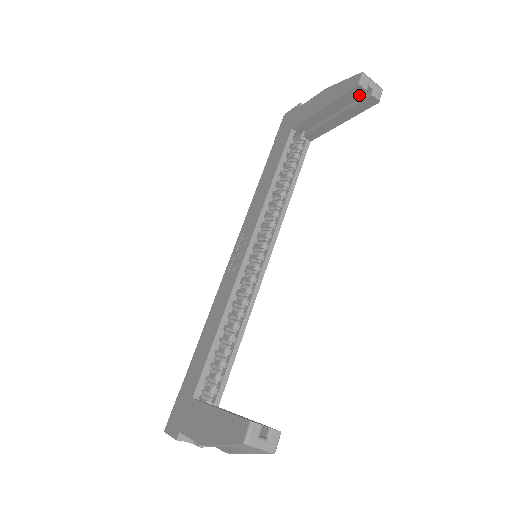
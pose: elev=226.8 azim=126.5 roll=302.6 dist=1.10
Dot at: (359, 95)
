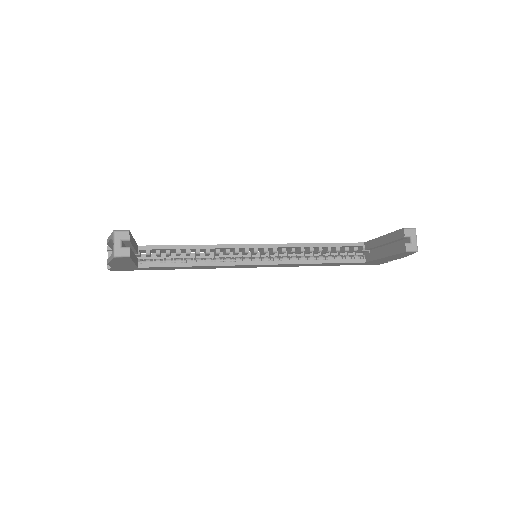
Dot at: (400, 237)
